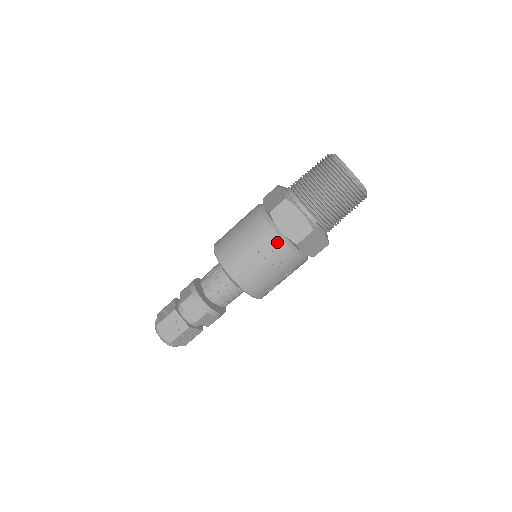
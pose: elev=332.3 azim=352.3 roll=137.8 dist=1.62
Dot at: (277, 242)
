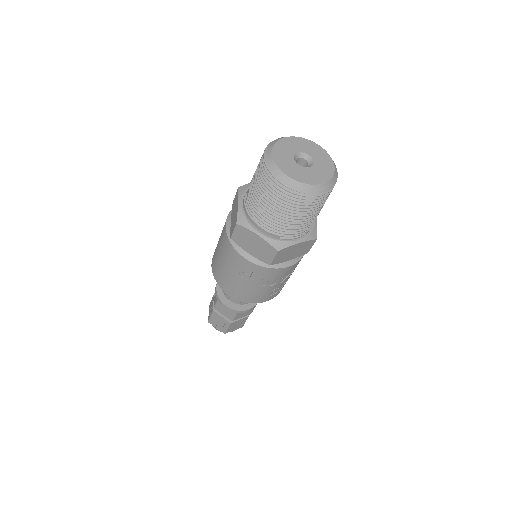
Dot at: (250, 266)
